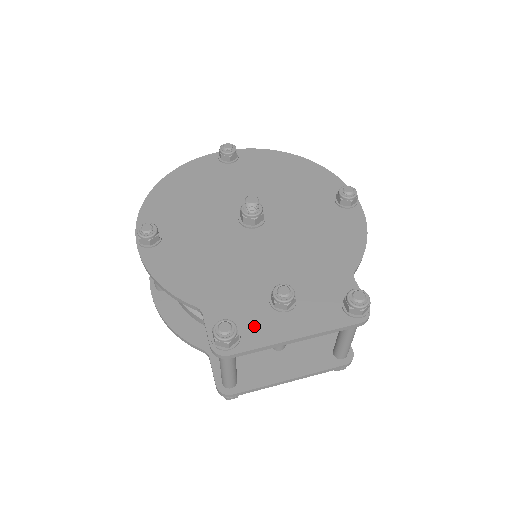
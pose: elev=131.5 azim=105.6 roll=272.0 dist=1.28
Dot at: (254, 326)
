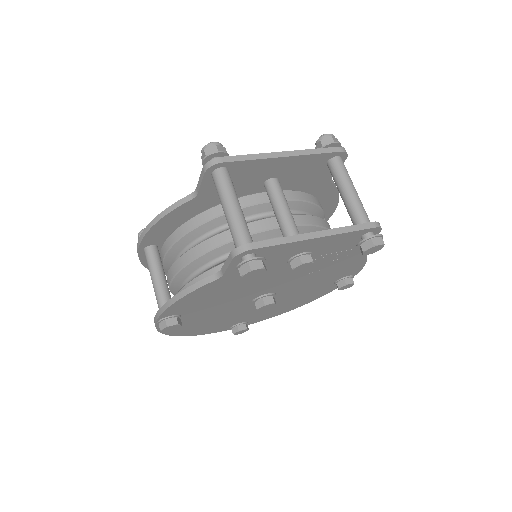
Dot at: occluded
